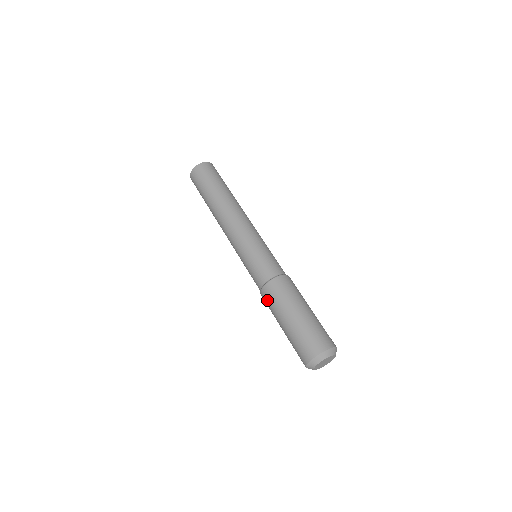
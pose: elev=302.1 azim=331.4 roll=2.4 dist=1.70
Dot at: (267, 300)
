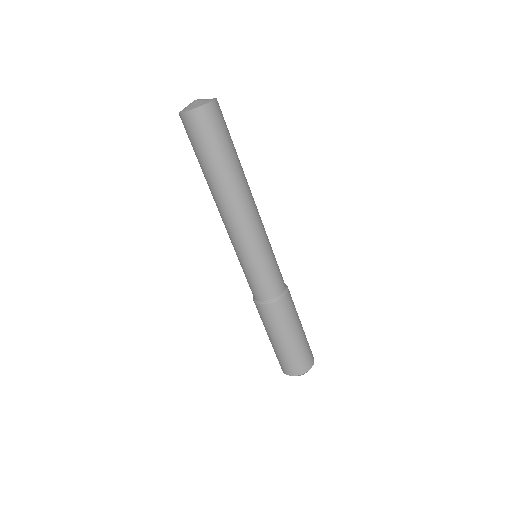
Dot at: (259, 313)
